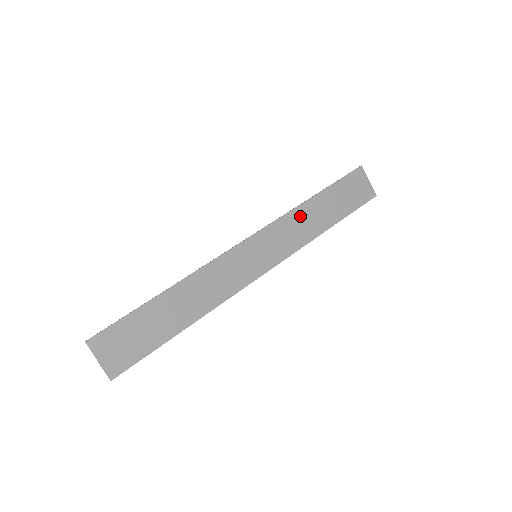
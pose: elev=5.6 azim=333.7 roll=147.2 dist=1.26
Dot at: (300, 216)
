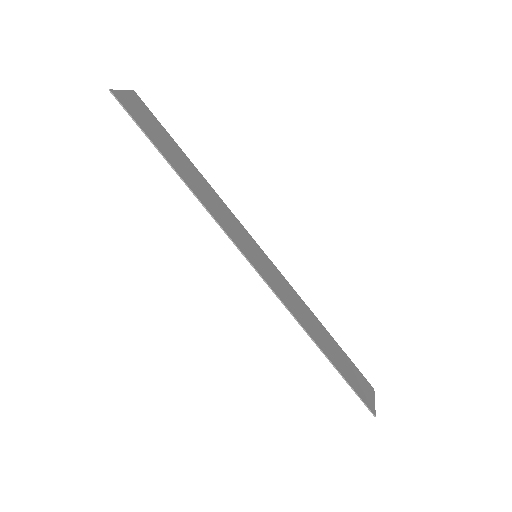
Dot at: (305, 310)
